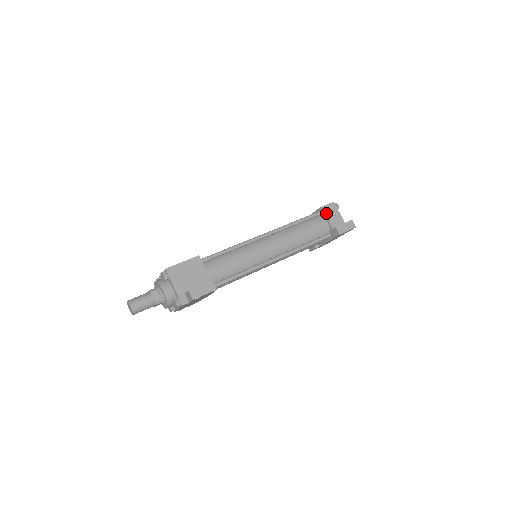
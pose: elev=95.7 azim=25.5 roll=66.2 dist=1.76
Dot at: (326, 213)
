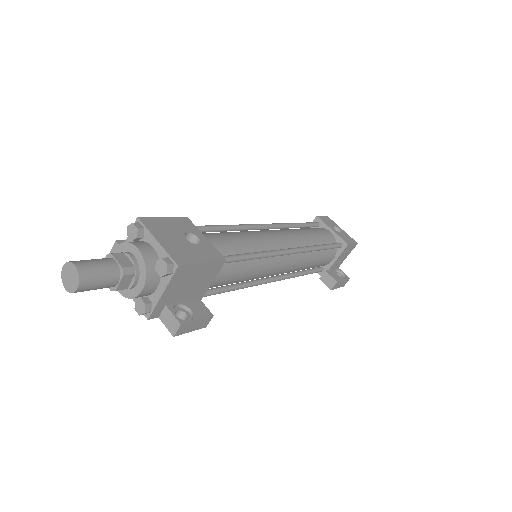
Dot at: (343, 252)
